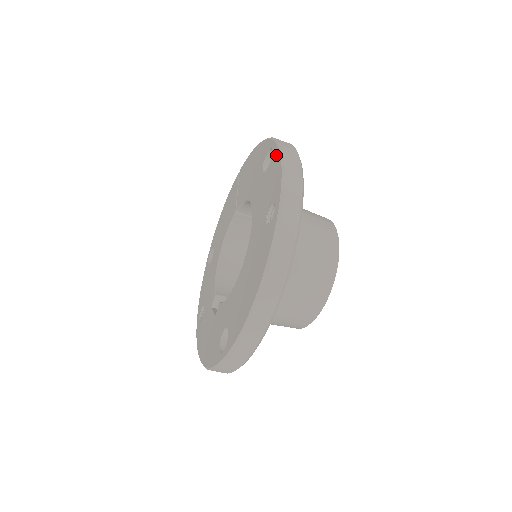
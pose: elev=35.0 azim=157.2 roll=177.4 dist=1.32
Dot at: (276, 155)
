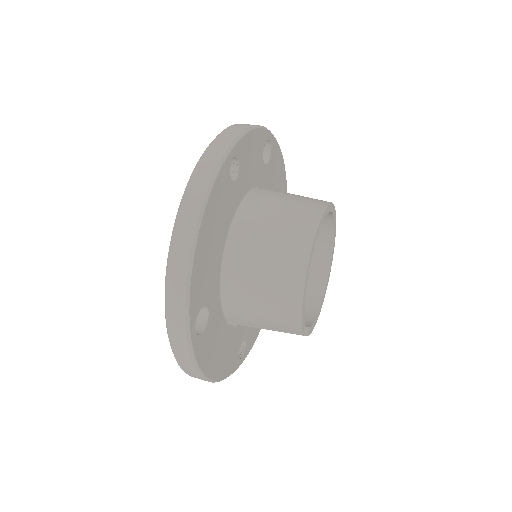
Dot at: occluded
